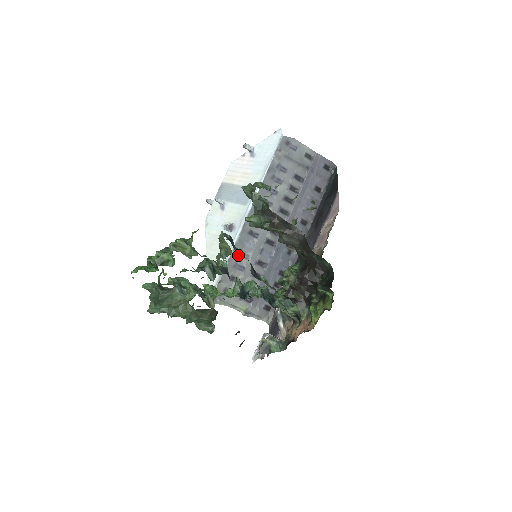
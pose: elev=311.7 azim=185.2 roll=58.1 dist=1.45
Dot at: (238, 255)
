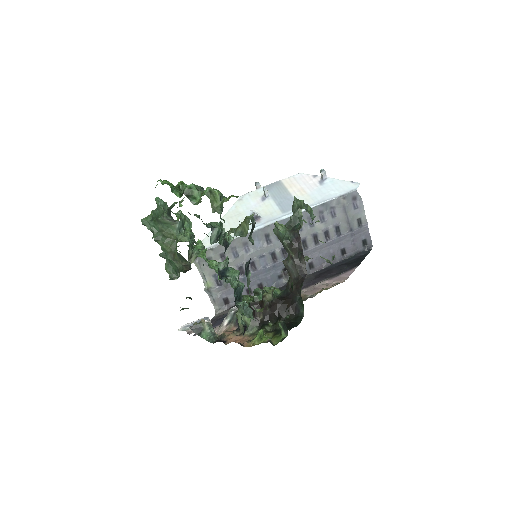
Dot at: (243, 243)
